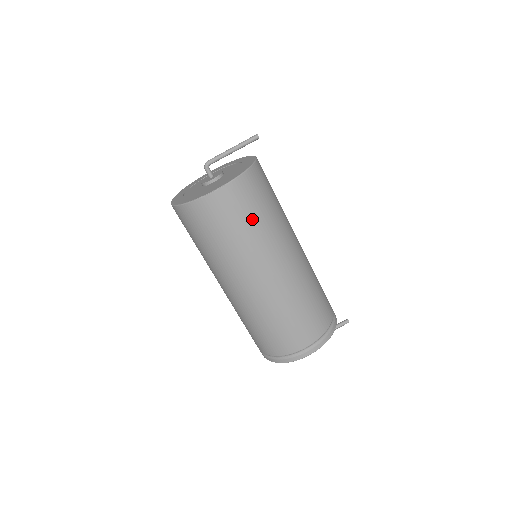
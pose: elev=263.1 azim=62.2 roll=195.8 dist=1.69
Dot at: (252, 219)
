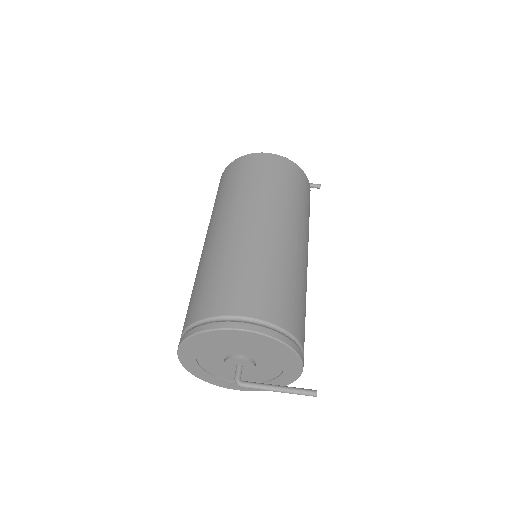
Dot at: (282, 184)
